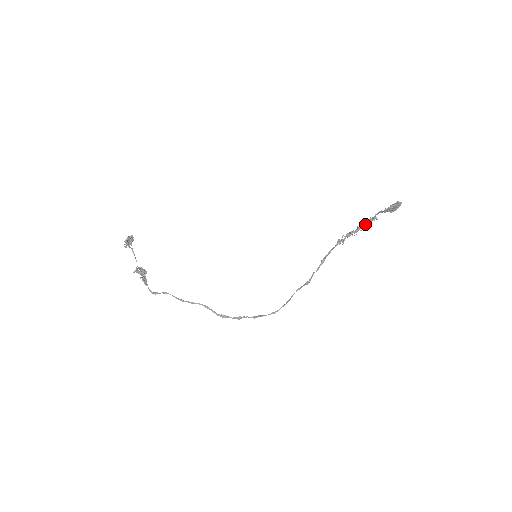
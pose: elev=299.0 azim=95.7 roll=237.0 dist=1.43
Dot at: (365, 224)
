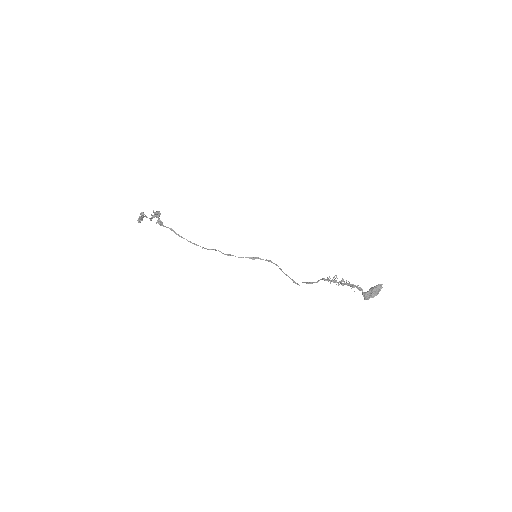
Dot at: (347, 285)
